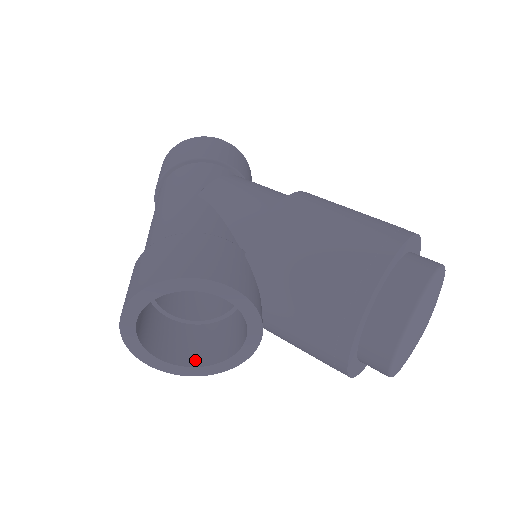
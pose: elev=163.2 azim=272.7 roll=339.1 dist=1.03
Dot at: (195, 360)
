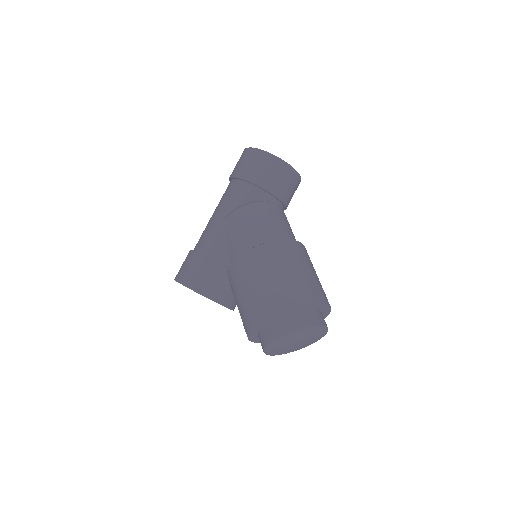
Dot at: occluded
